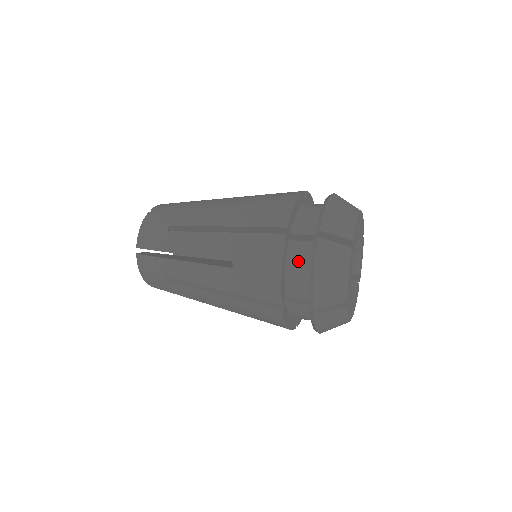
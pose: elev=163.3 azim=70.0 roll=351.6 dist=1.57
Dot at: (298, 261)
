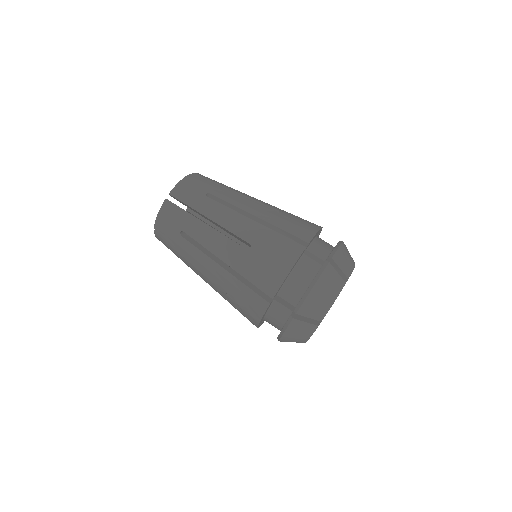
Dot at: (276, 316)
